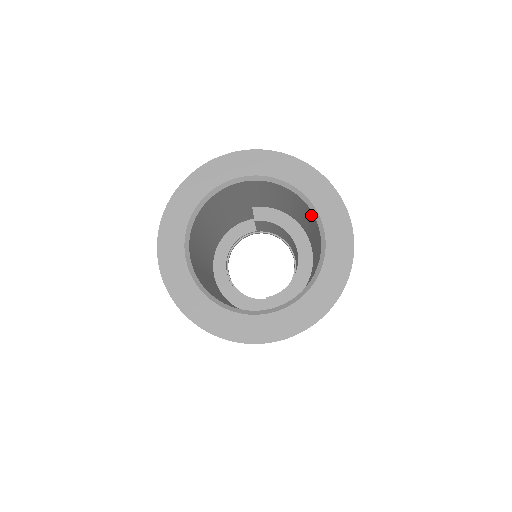
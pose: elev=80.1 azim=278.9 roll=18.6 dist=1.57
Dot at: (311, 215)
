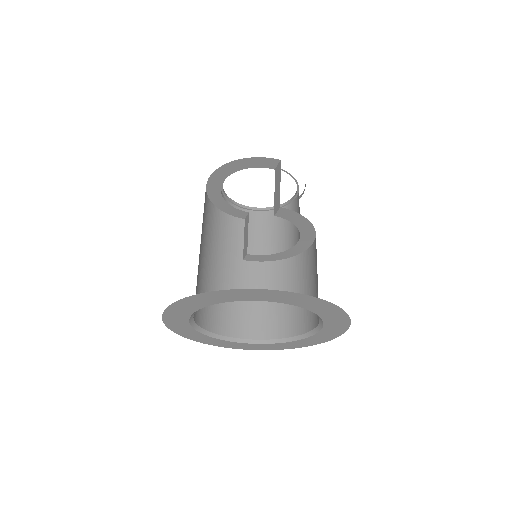
Dot at: occluded
